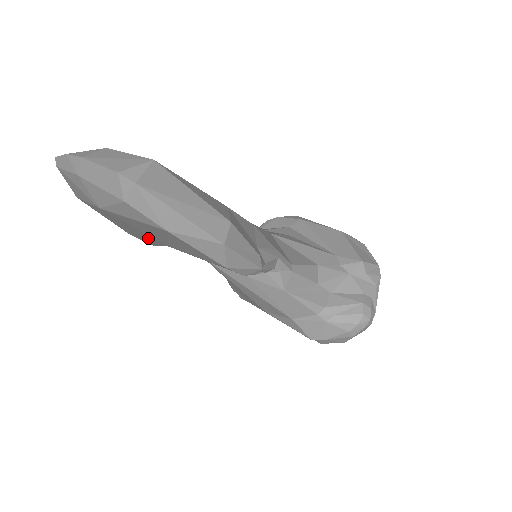
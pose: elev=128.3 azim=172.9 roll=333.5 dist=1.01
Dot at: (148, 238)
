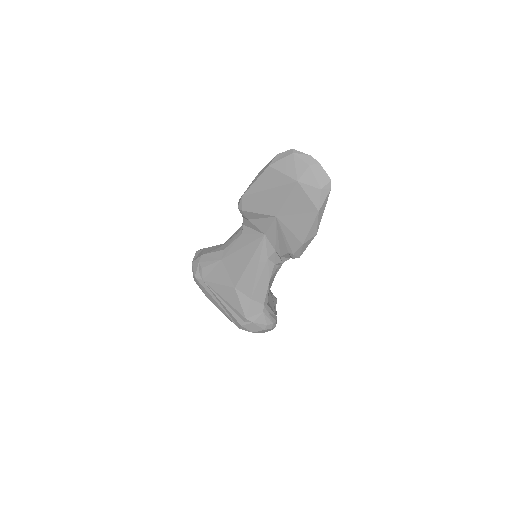
Dot at: (269, 206)
